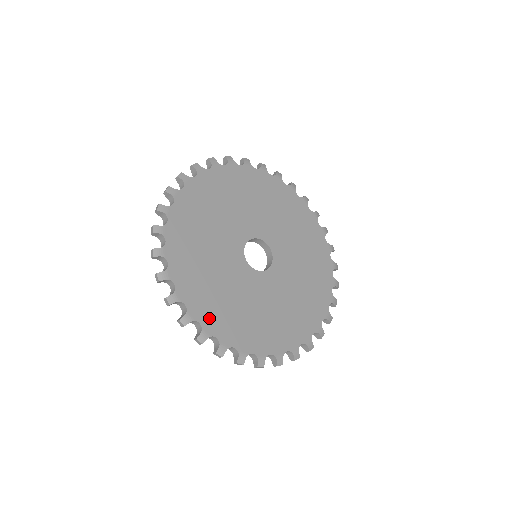
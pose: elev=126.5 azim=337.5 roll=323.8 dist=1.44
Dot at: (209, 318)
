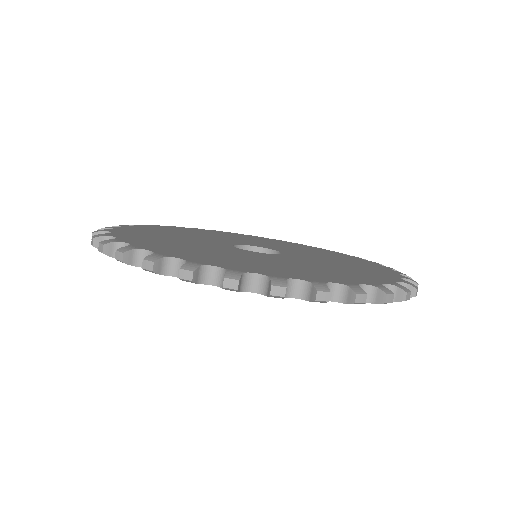
Dot at: (327, 279)
